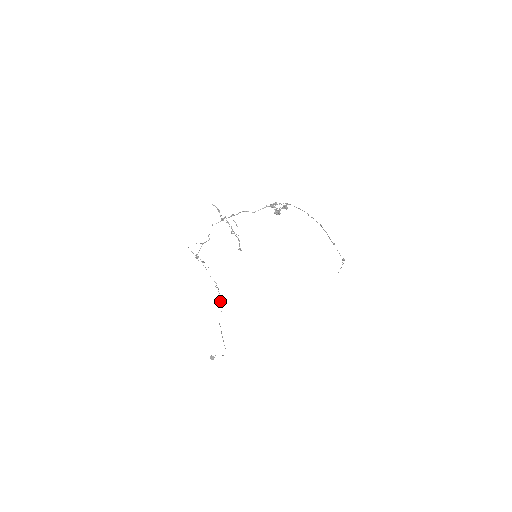
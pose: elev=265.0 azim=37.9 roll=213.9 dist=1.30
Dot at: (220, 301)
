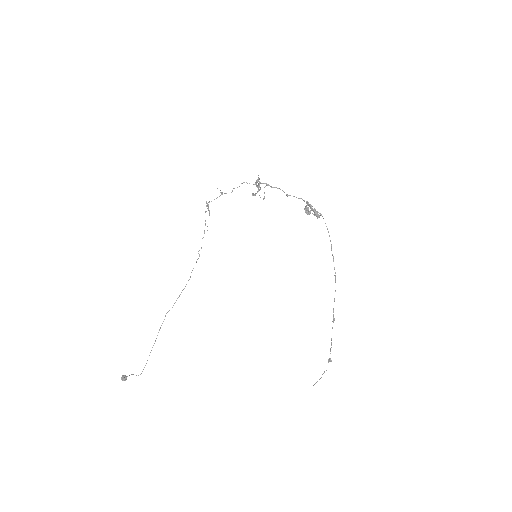
Dot at: (189, 279)
